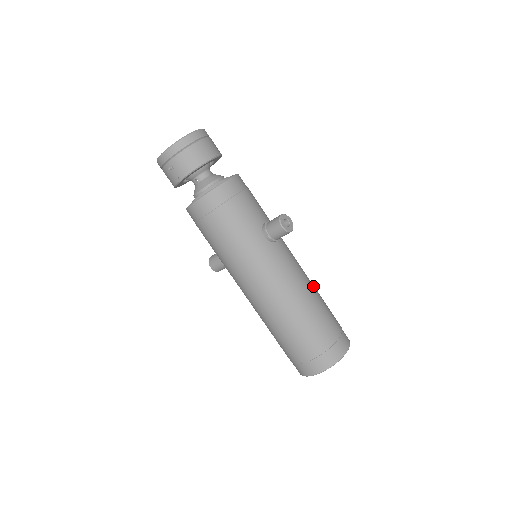
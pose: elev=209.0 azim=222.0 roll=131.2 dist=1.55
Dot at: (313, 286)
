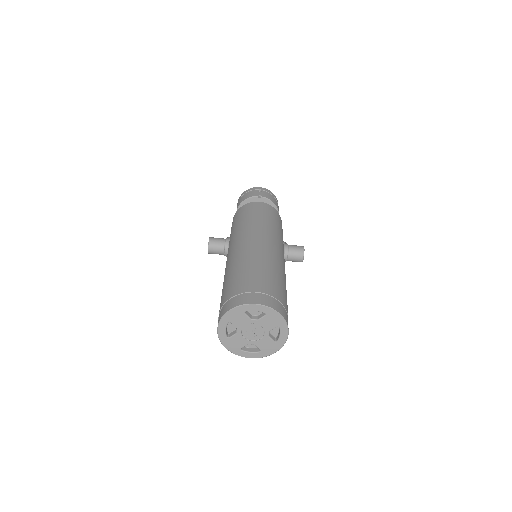
Dot at: occluded
